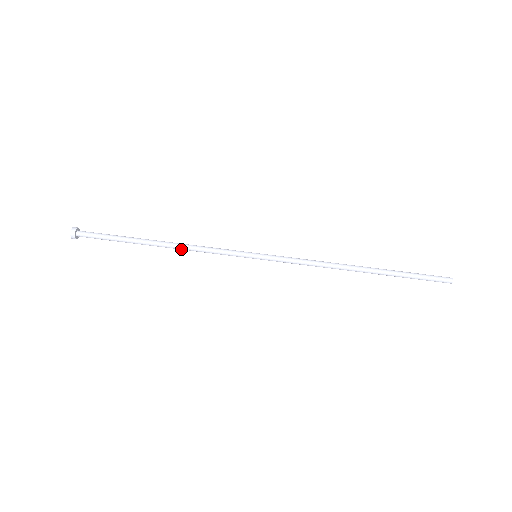
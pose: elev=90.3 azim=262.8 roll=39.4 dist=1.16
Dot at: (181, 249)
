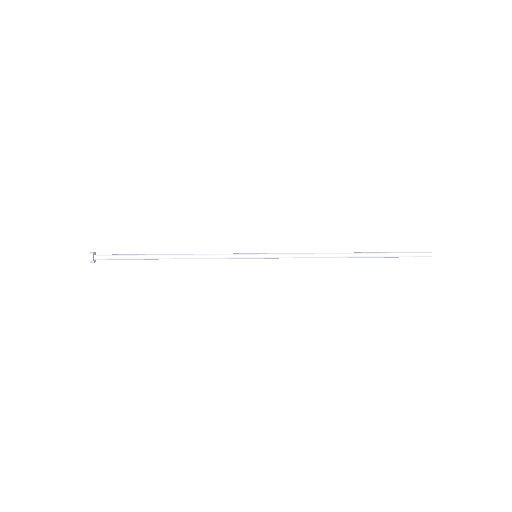
Dot at: (189, 258)
